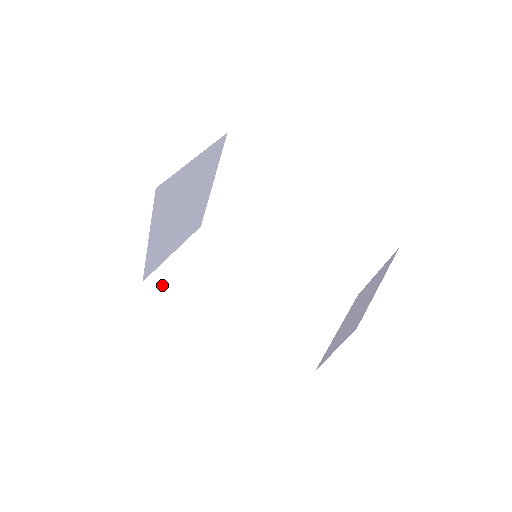
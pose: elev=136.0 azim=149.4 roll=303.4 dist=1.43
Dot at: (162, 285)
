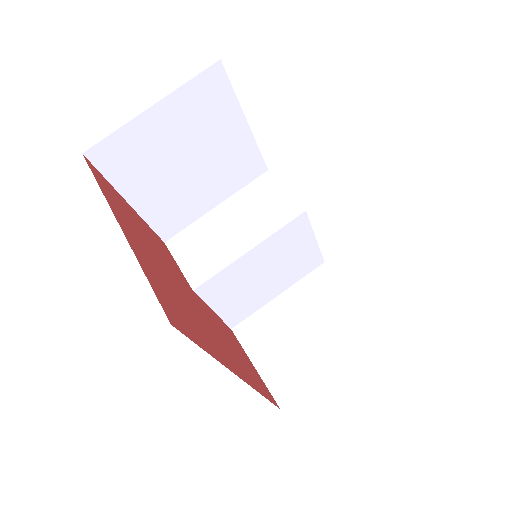
Dot at: (112, 163)
